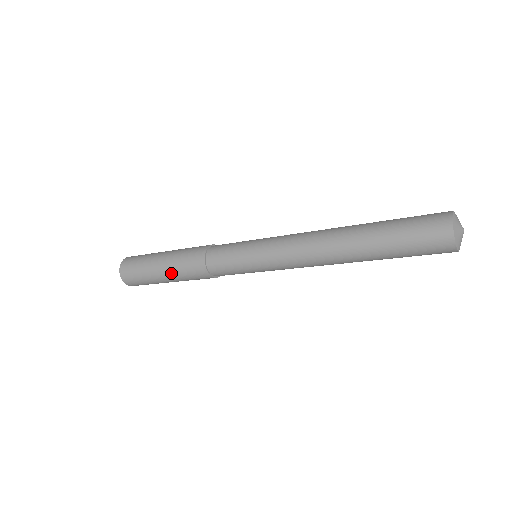
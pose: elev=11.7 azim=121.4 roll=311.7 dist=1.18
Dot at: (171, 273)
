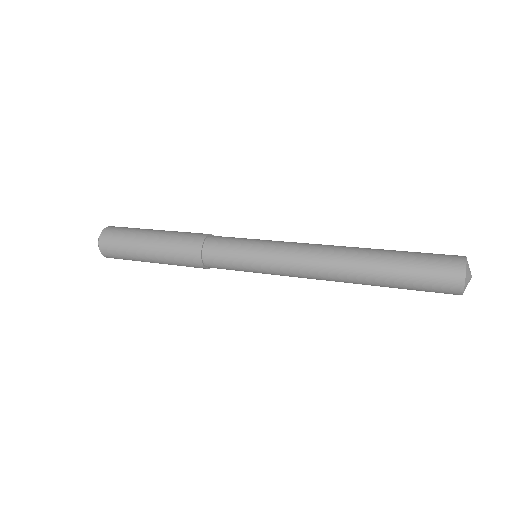
Dot at: (161, 260)
